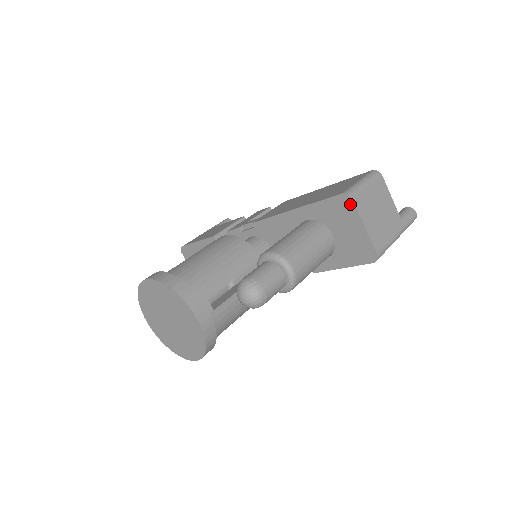
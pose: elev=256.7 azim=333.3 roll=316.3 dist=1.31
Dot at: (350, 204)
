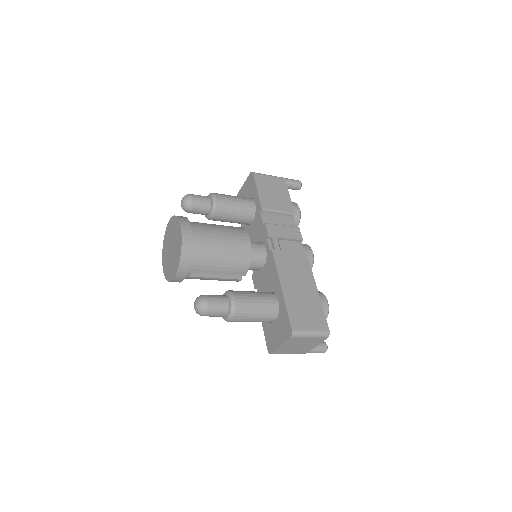
Dot at: (288, 336)
